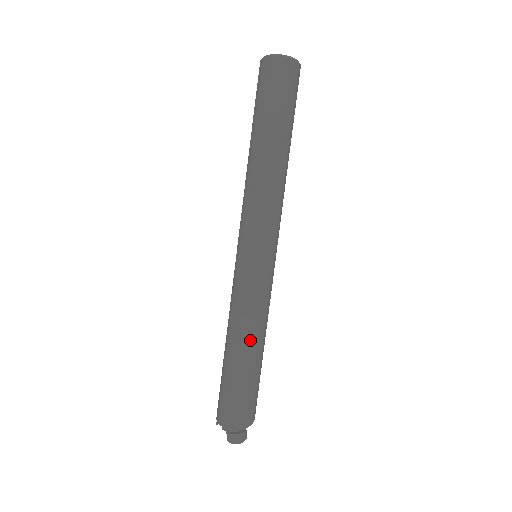
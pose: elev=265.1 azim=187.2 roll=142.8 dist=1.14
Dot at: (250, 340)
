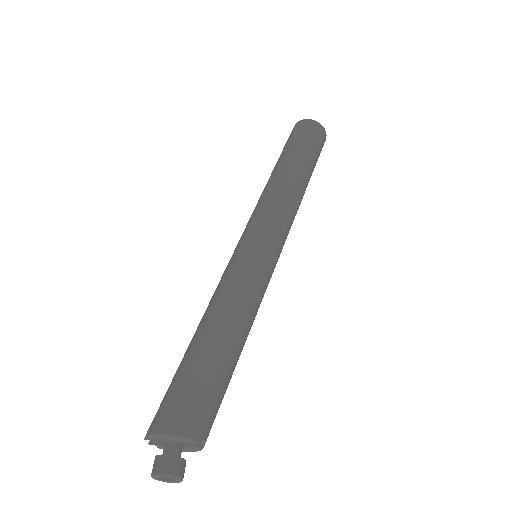
Dot at: (210, 317)
